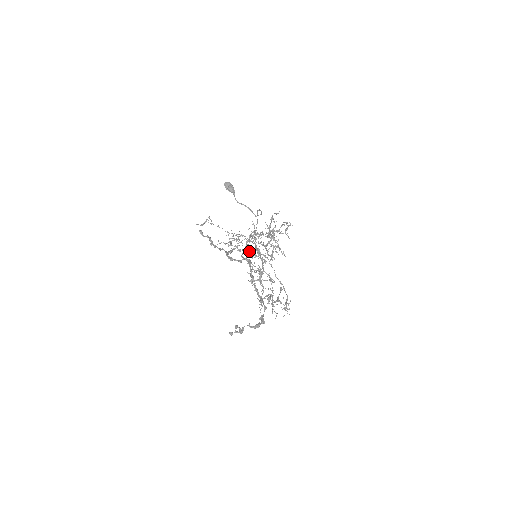
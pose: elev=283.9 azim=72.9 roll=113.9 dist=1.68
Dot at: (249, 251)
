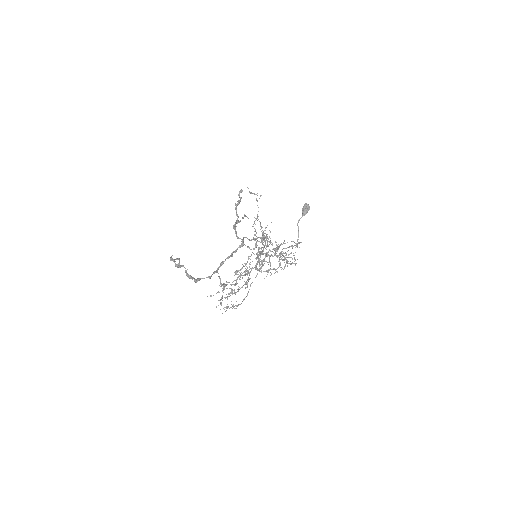
Dot at: (259, 252)
